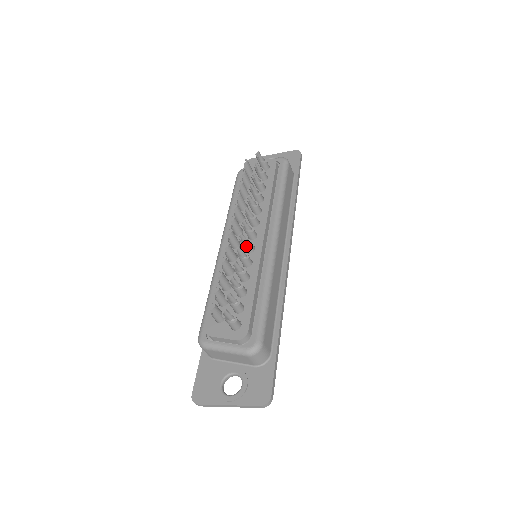
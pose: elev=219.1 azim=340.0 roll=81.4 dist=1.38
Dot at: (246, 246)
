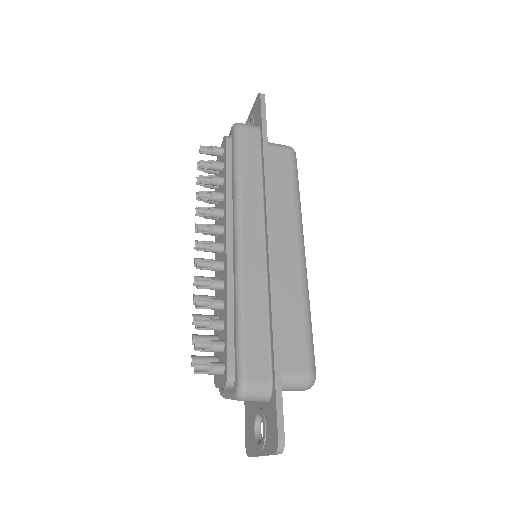
Dot at: (210, 269)
